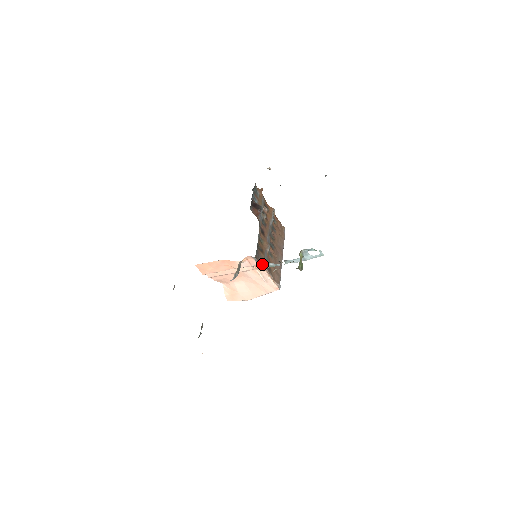
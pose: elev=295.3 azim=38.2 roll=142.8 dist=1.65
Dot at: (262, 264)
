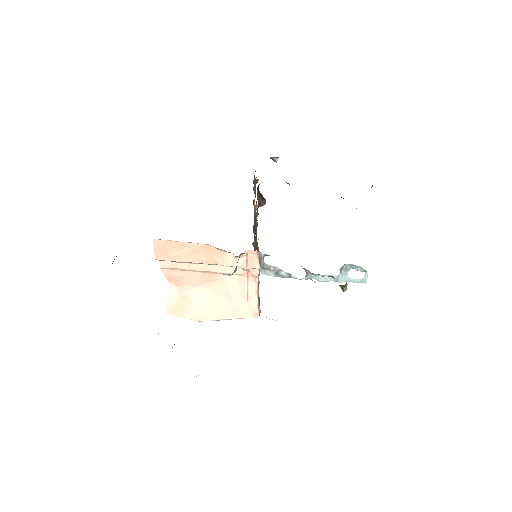
Dot at: (270, 268)
